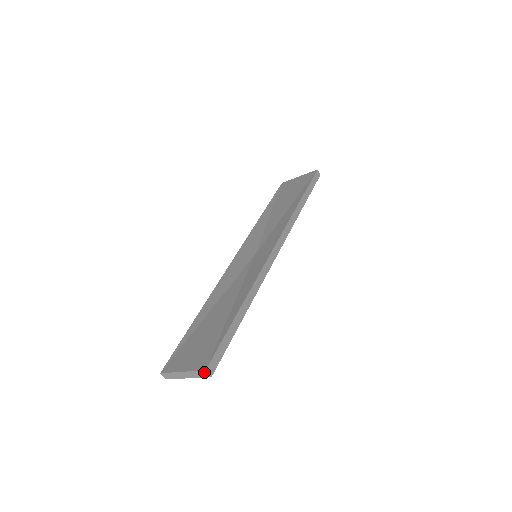
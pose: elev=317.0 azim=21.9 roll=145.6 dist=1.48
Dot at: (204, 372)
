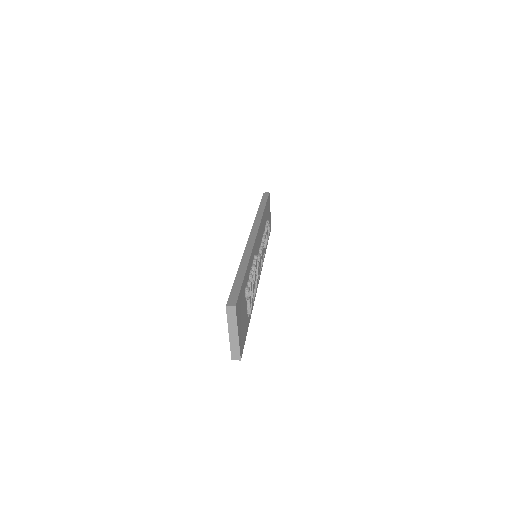
Dot at: (228, 310)
